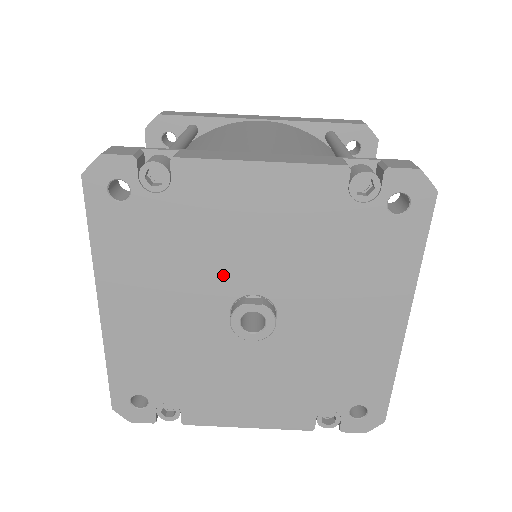
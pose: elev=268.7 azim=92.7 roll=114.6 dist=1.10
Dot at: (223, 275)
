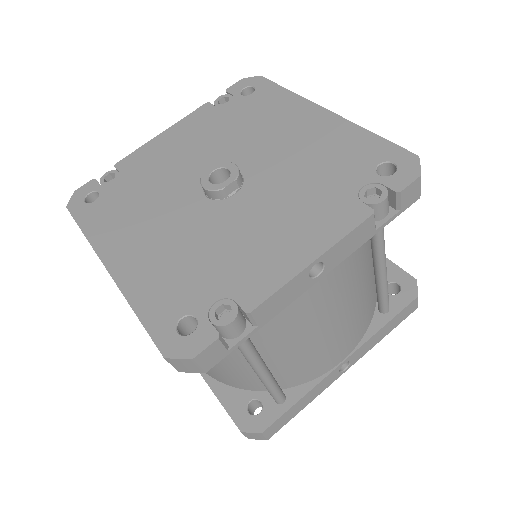
Dot at: (183, 183)
